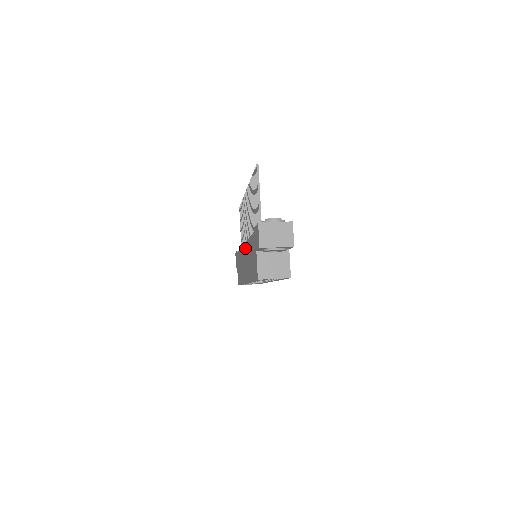
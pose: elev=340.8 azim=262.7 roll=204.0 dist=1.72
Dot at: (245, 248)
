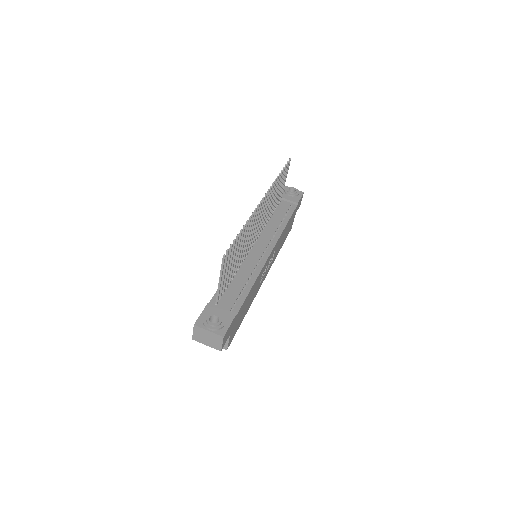
Dot at: occluded
